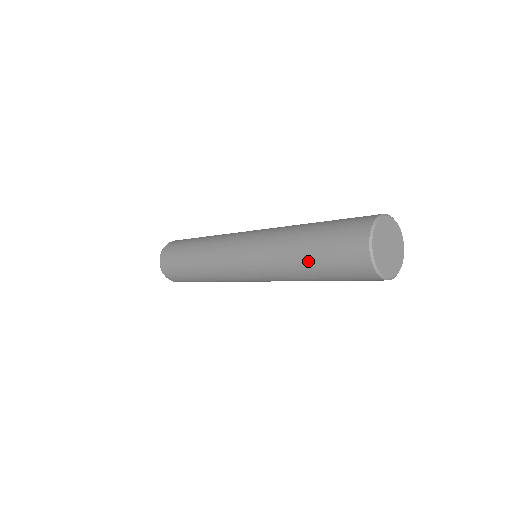
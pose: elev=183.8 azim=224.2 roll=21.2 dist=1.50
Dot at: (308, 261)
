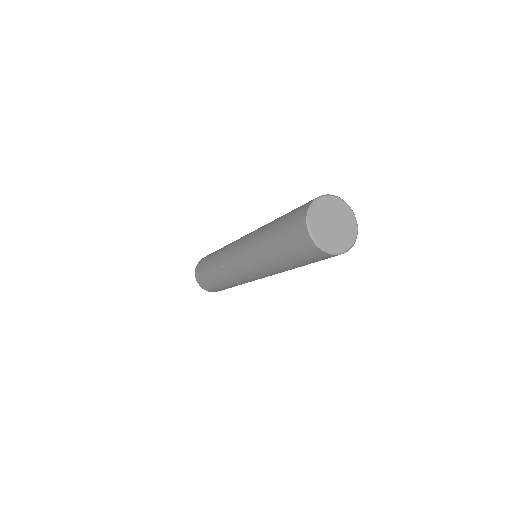
Dot at: (290, 265)
